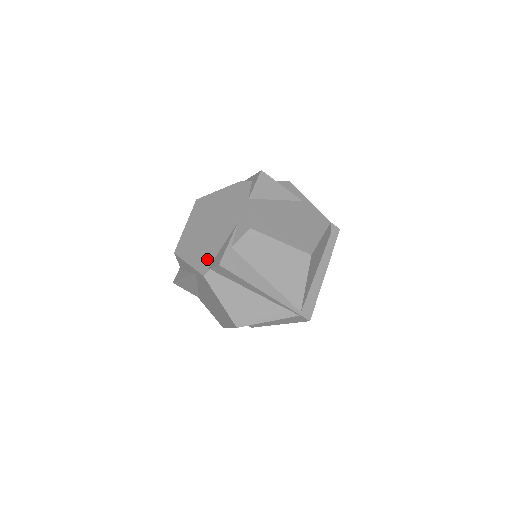
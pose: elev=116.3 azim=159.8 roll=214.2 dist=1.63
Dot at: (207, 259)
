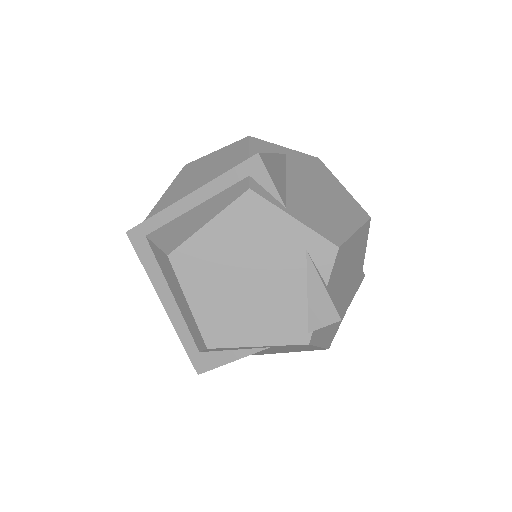
Dot at: (294, 323)
